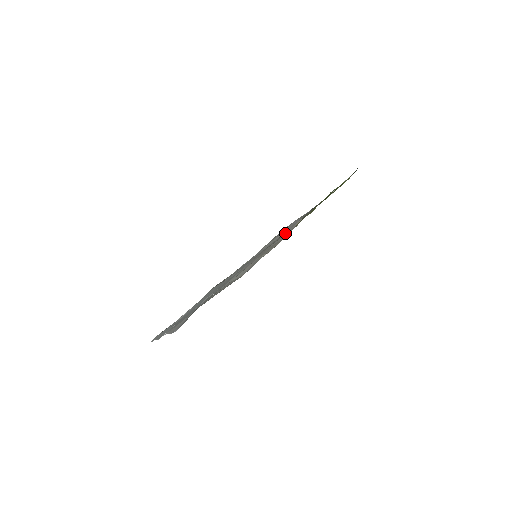
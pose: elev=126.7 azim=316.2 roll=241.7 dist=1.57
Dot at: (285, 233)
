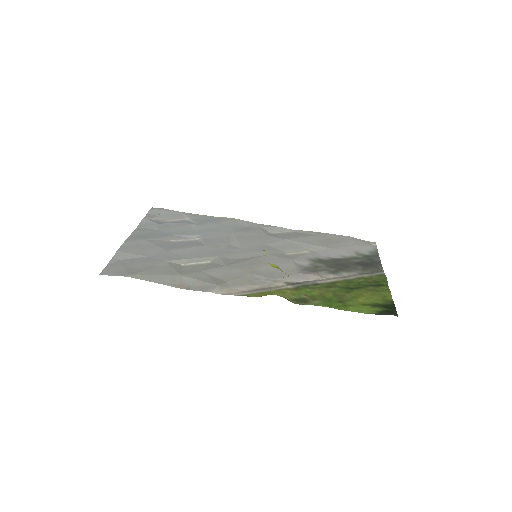
Dot at: (291, 271)
